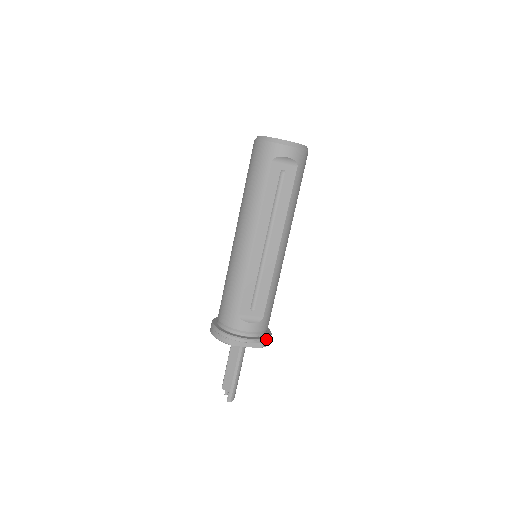
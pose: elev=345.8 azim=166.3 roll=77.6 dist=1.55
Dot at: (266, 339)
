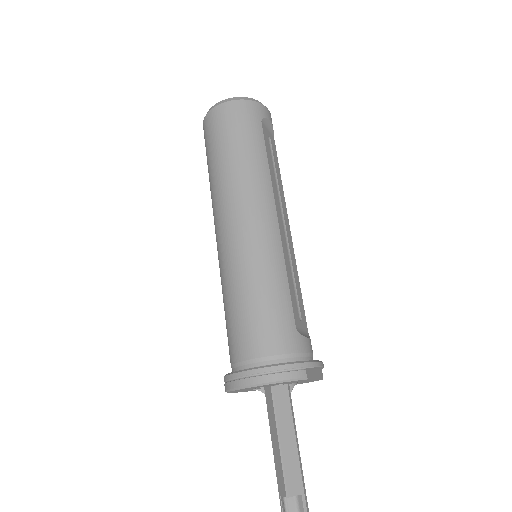
Dot at: occluded
